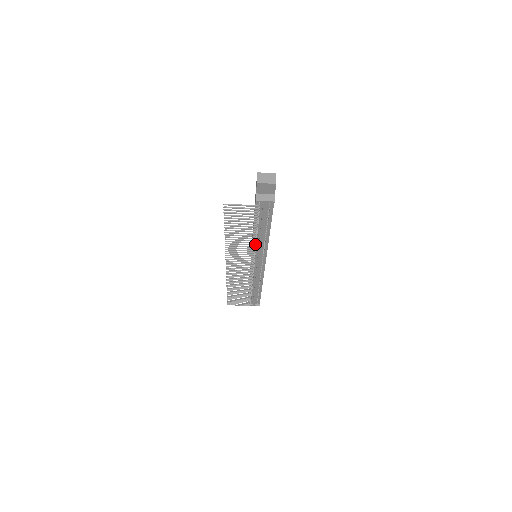
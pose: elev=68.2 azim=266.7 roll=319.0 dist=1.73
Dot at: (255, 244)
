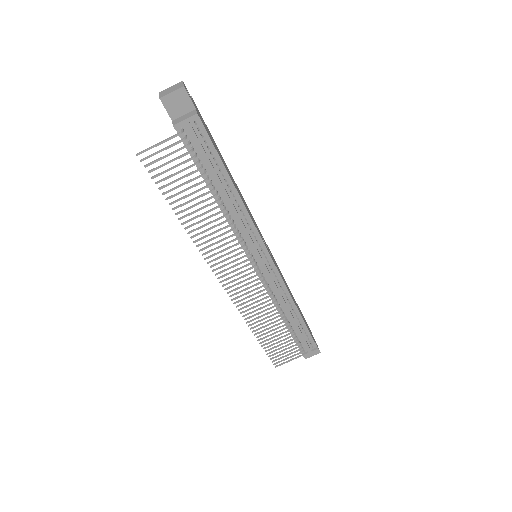
Dot at: (229, 218)
